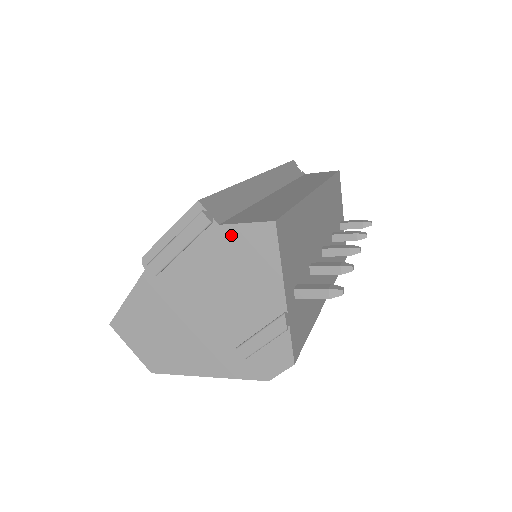
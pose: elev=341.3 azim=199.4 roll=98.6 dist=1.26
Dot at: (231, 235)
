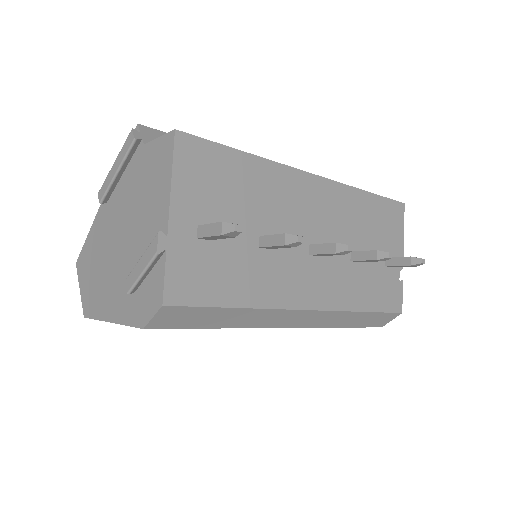
Dot at: (148, 153)
